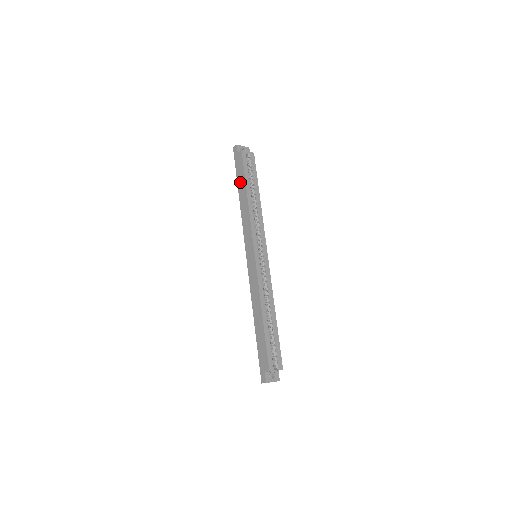
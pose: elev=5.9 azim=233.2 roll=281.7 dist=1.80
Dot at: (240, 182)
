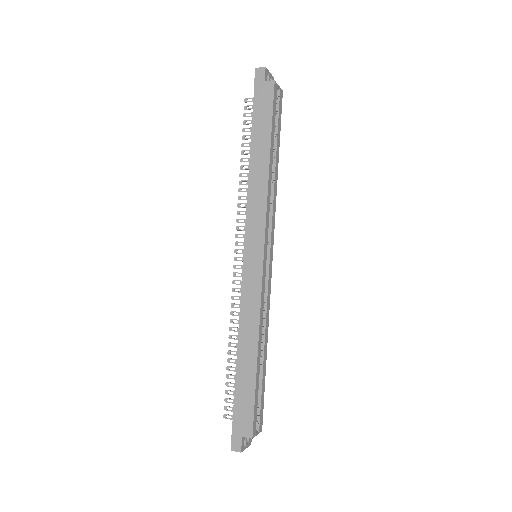
Dot at: (259, 132)
